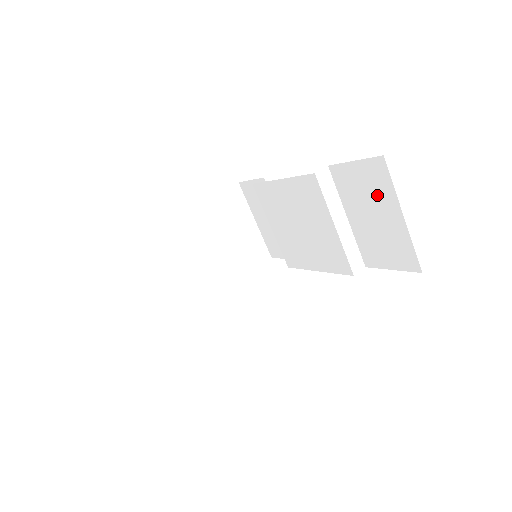
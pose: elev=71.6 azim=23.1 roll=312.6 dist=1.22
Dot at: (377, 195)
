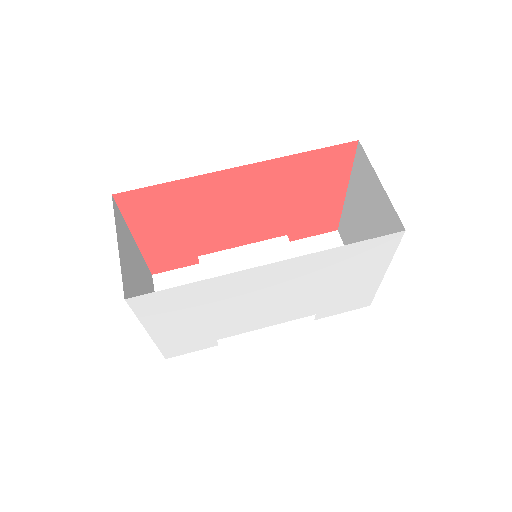
Dot at: occluded
